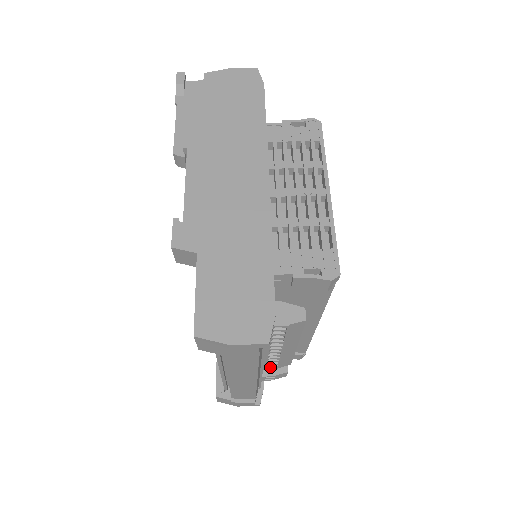
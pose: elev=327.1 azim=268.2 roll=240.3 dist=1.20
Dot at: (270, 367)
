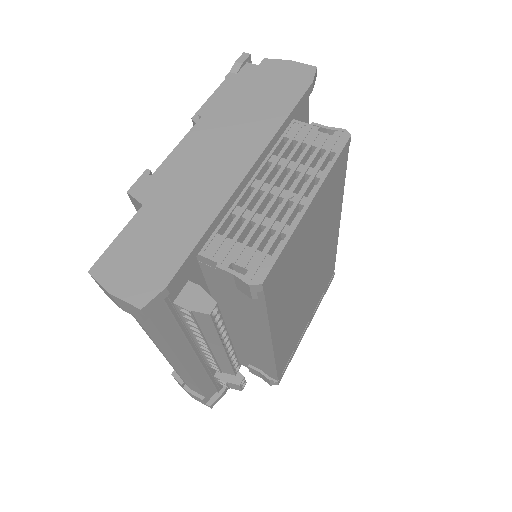
Dot at: occluded
